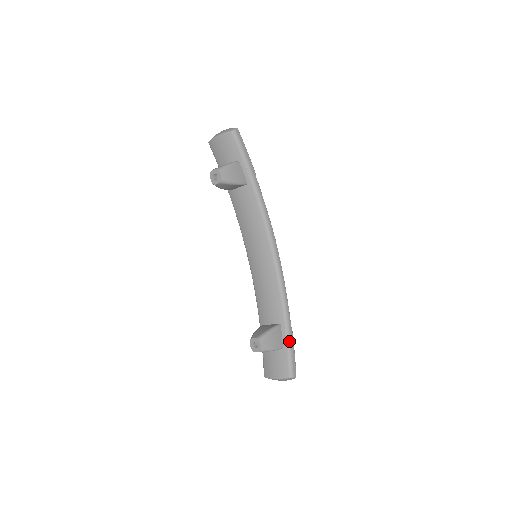
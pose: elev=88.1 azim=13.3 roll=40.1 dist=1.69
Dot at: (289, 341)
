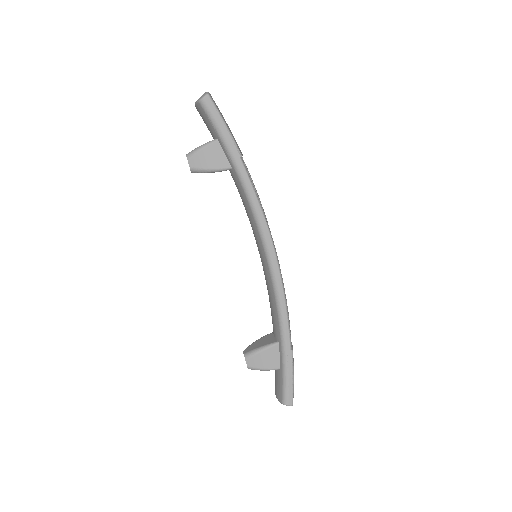
Dot at: (285, 365)
